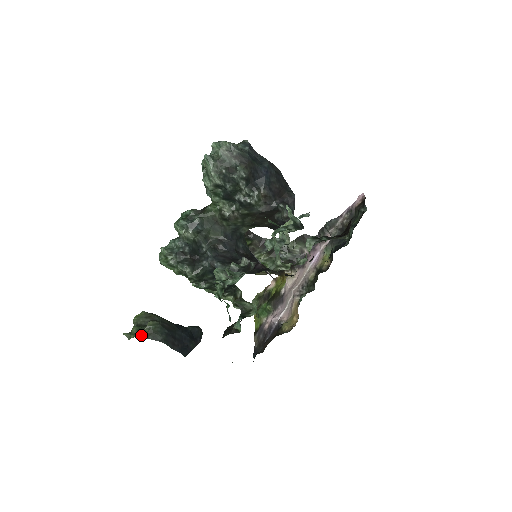
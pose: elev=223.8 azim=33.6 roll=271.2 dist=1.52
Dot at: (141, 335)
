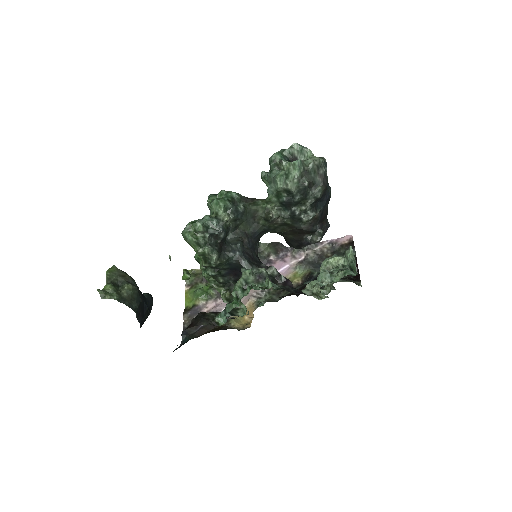
Dot at: (119, 298)
